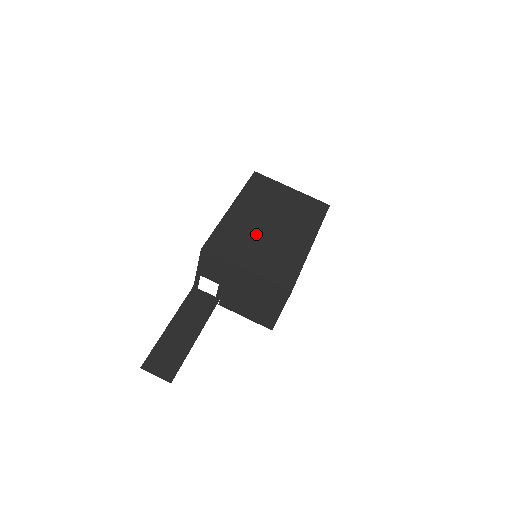
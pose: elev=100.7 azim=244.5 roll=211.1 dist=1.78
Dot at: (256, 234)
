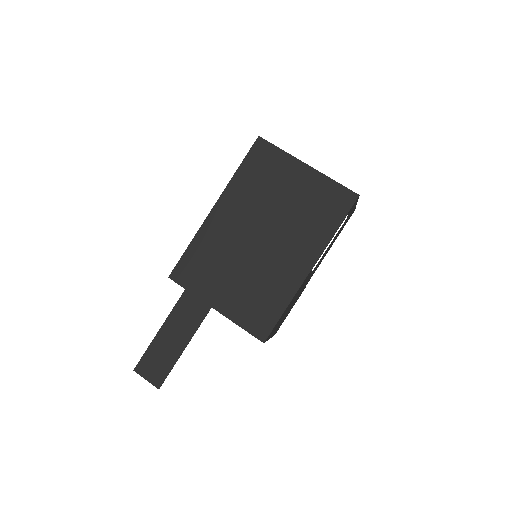
Dot at: (238, 253)
